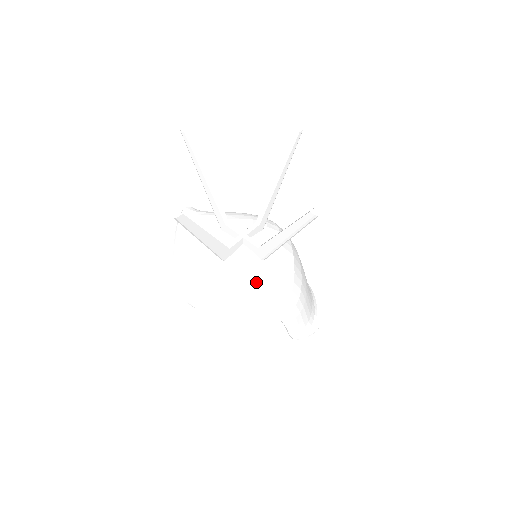
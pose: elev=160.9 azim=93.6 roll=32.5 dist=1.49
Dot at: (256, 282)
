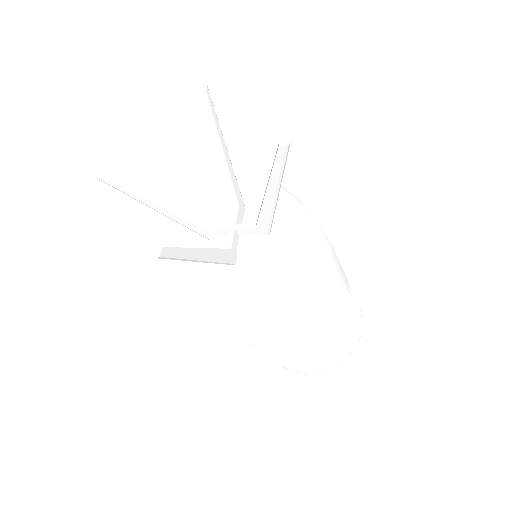
Dot at: (212, 279)
